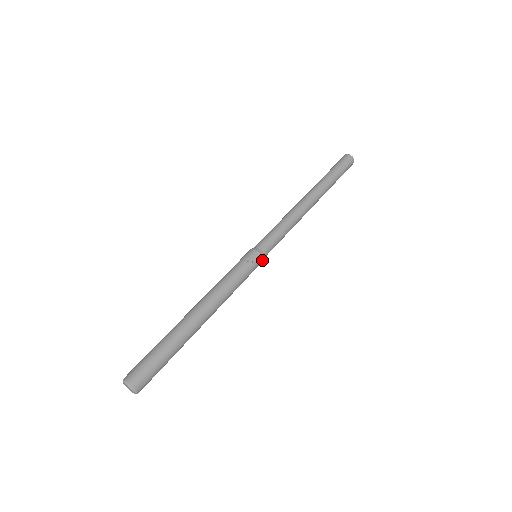
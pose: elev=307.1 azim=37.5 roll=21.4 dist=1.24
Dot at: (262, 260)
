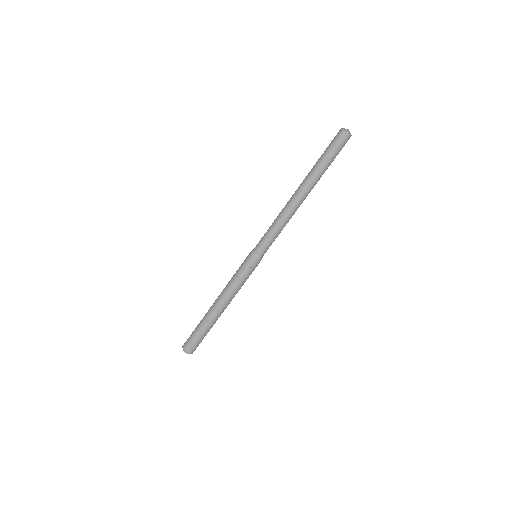
Dot at: occluded
